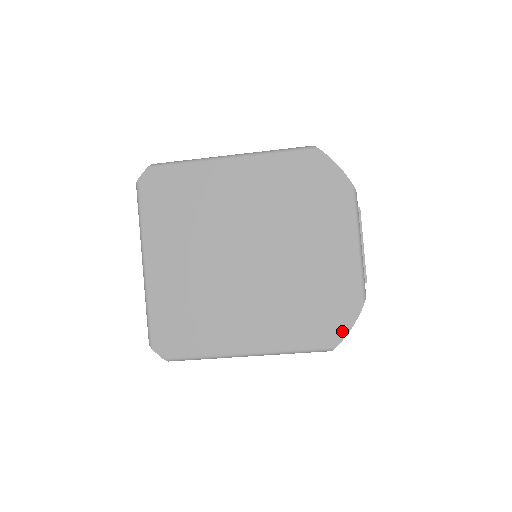
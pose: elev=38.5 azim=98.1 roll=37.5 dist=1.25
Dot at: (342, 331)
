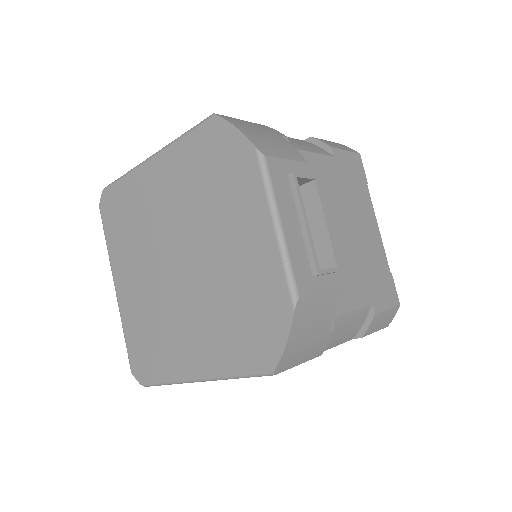
Dot at: (277, 348)
